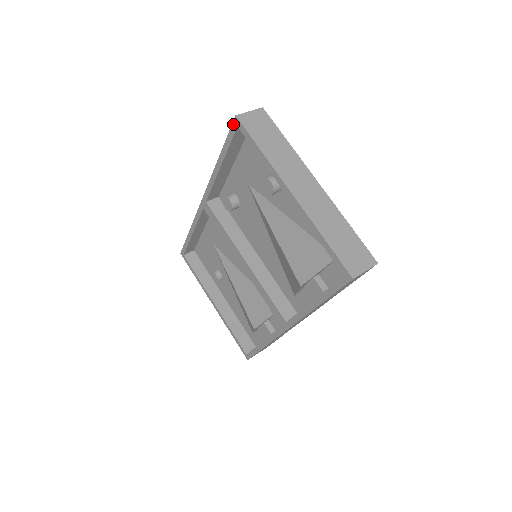
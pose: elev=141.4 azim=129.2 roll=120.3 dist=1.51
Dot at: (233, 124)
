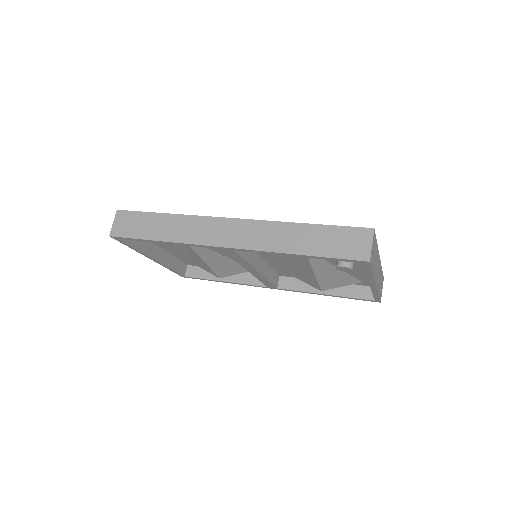
Dot at: (359, 261)
